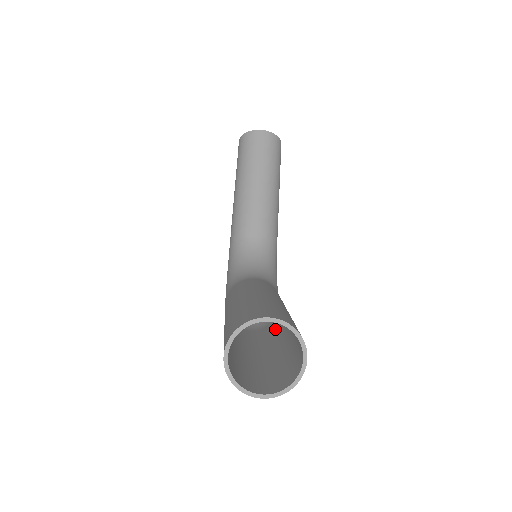
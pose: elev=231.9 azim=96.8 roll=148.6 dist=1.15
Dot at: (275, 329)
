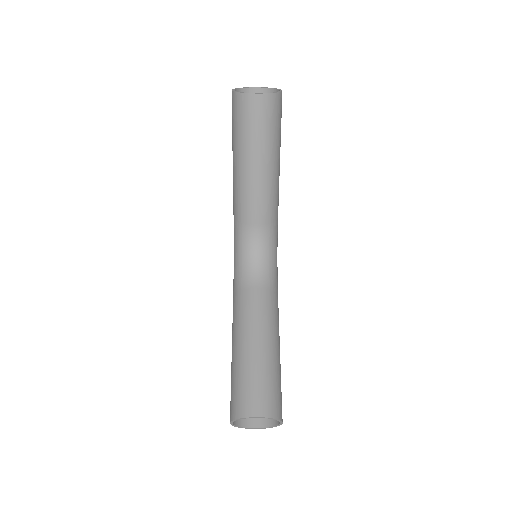
Dot at: occluded
